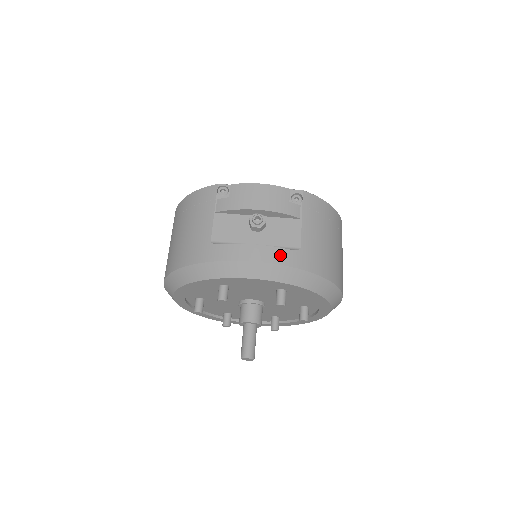
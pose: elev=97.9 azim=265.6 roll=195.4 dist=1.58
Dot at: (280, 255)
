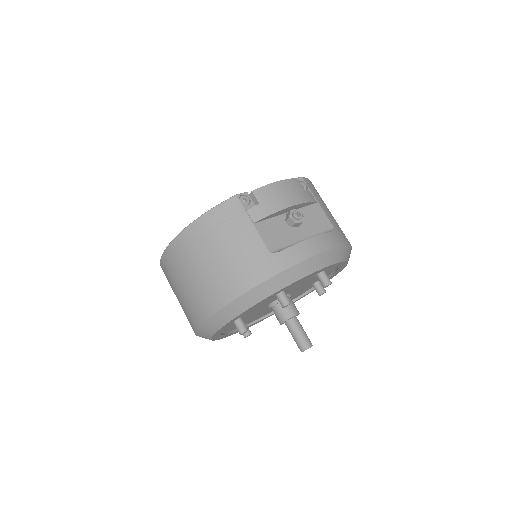
Dot at: (330, 239)
